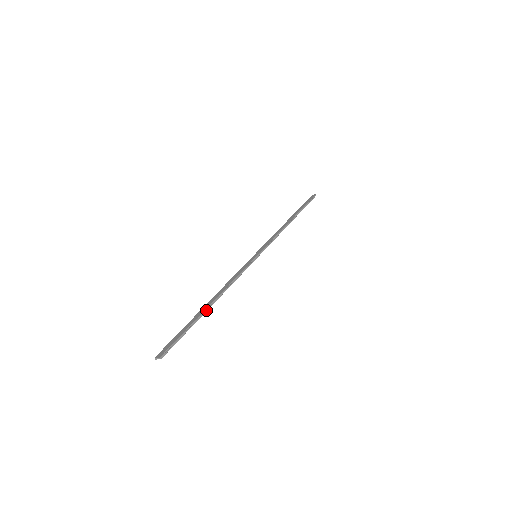
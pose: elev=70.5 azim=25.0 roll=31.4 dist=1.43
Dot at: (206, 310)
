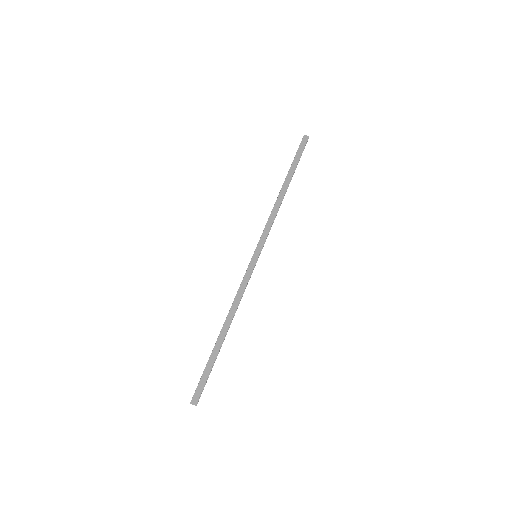
Dot at: (222, 343)
